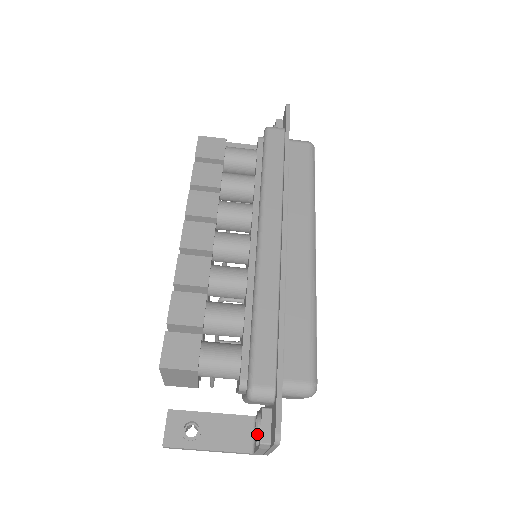
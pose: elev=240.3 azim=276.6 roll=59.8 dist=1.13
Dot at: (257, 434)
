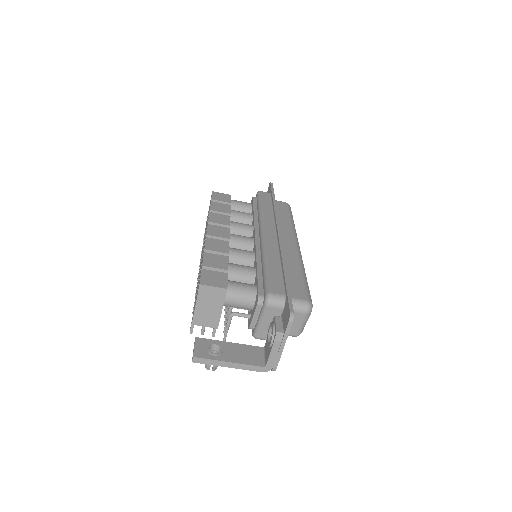
Dot at: (273, 330)
